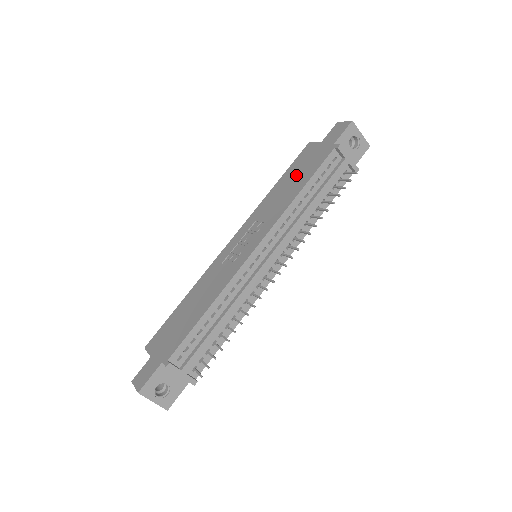
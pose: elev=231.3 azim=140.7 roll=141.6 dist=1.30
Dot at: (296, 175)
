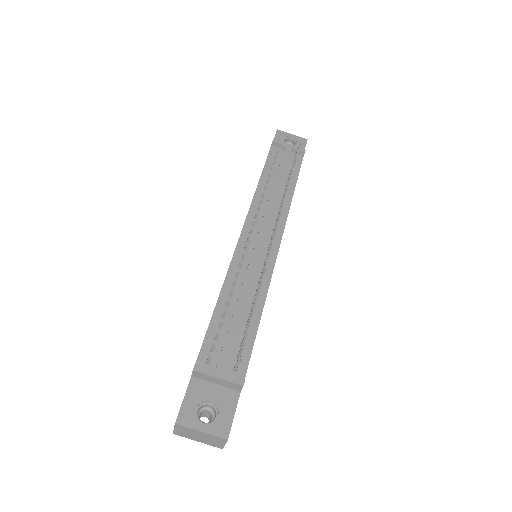
Dot at: occluded
